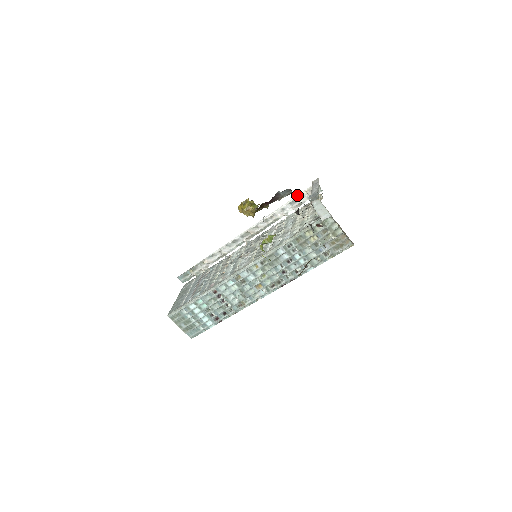
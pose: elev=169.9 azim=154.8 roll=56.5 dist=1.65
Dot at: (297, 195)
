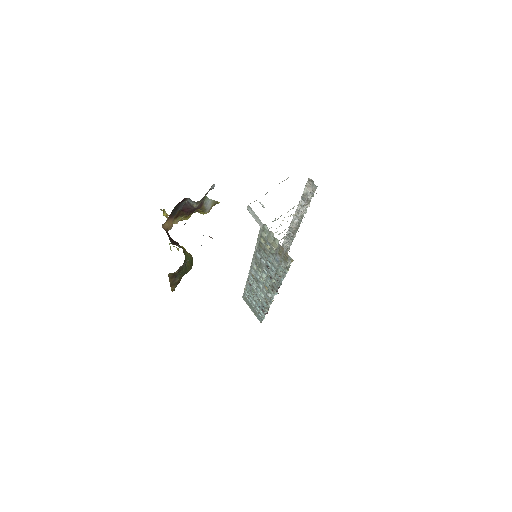
Dot at: occluded
